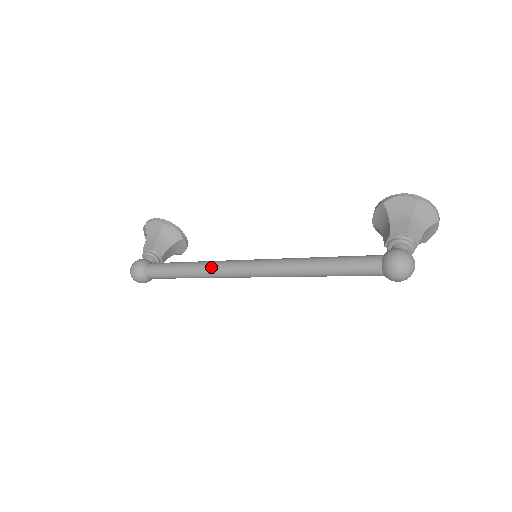
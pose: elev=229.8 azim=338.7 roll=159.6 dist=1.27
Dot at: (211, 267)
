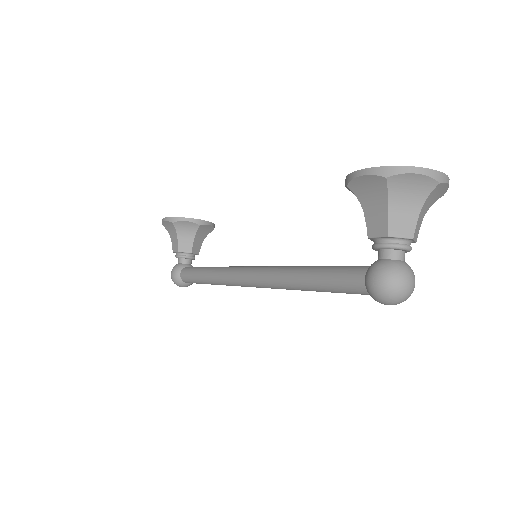
Dot at: (222, 280)
